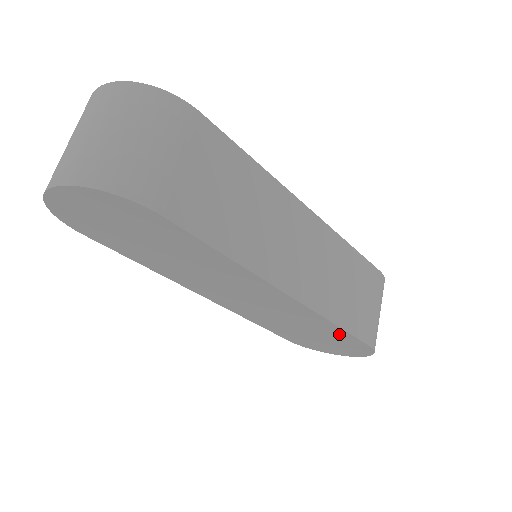
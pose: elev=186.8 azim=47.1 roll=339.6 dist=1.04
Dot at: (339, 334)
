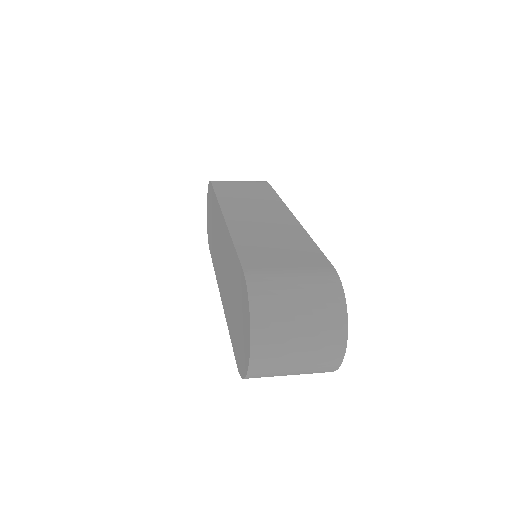
Dot at: (236, 265)
